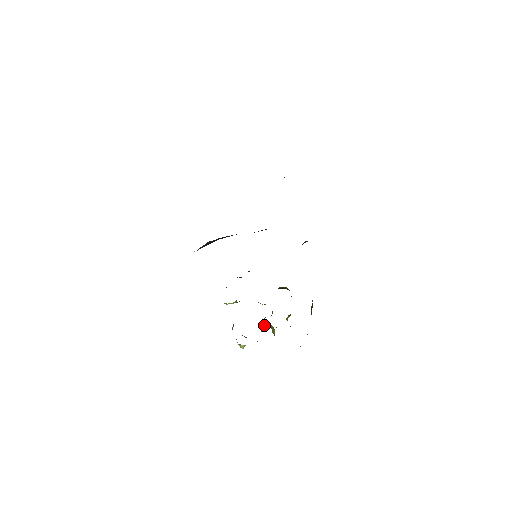
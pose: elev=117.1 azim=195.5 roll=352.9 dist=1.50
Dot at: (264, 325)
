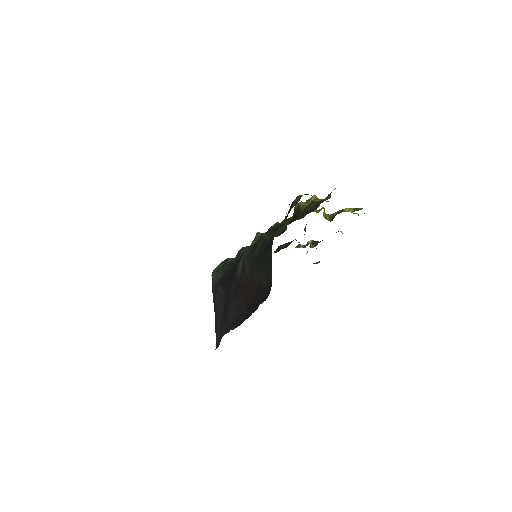
Dot at: occluded
